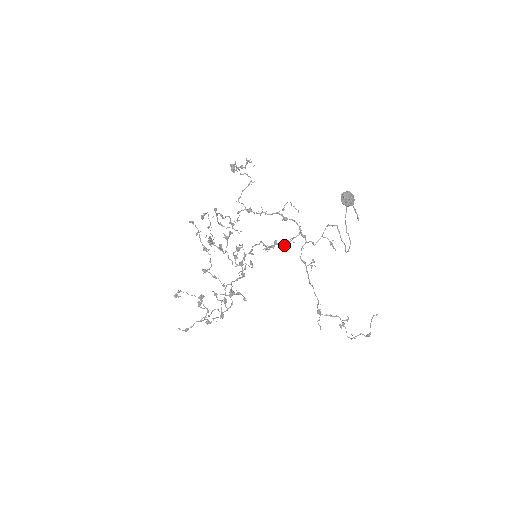
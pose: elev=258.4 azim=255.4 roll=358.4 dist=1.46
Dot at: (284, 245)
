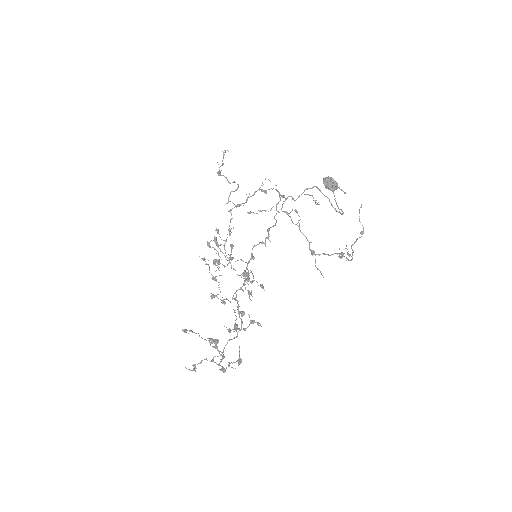
Dot at: (268, 211)
